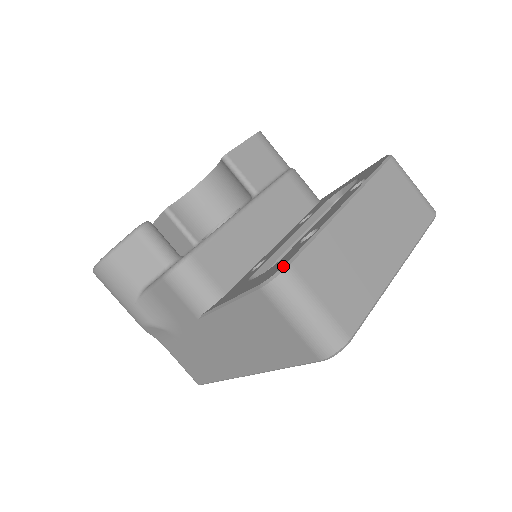
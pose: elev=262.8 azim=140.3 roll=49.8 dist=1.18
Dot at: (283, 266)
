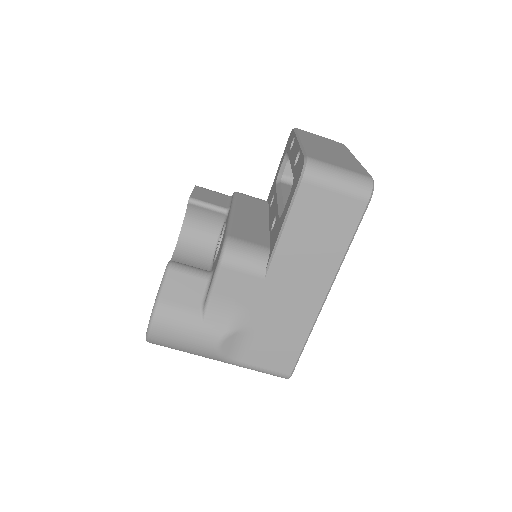
Dot at: (304, 159)
